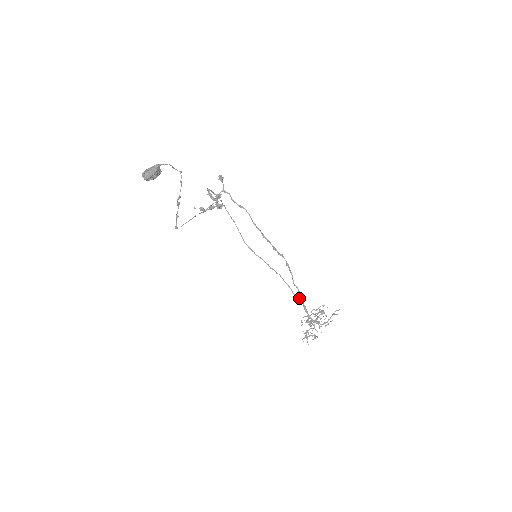
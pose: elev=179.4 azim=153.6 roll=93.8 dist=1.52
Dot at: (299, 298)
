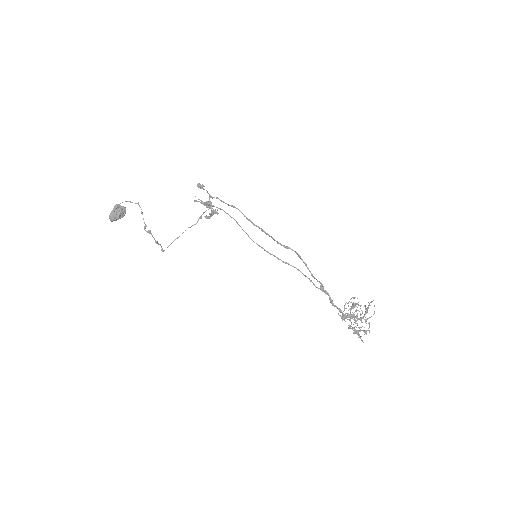
Dot at: (323, 291)
